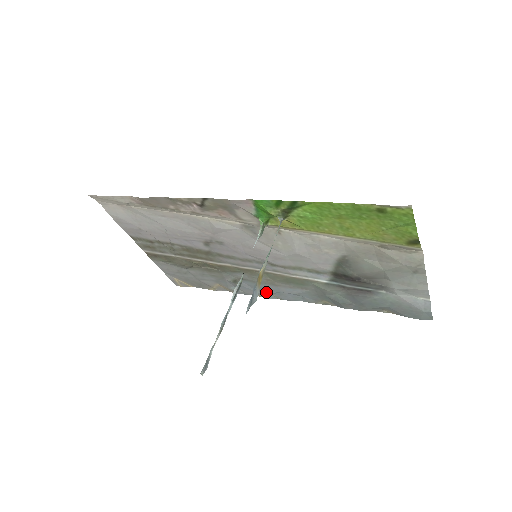
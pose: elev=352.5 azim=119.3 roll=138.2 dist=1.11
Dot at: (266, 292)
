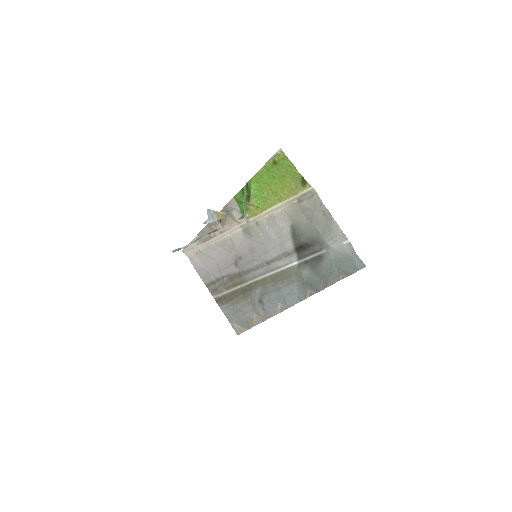
Dot at: (278, 303)
